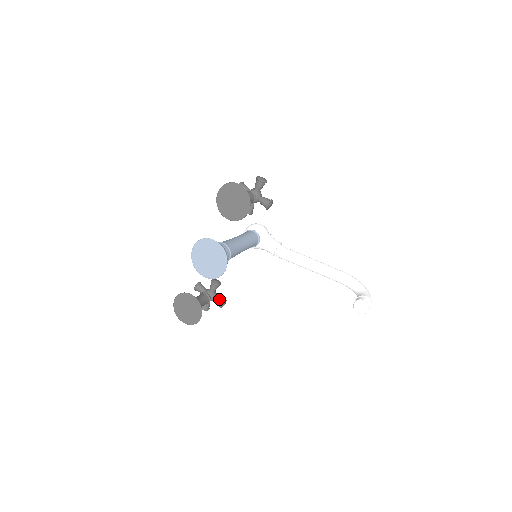
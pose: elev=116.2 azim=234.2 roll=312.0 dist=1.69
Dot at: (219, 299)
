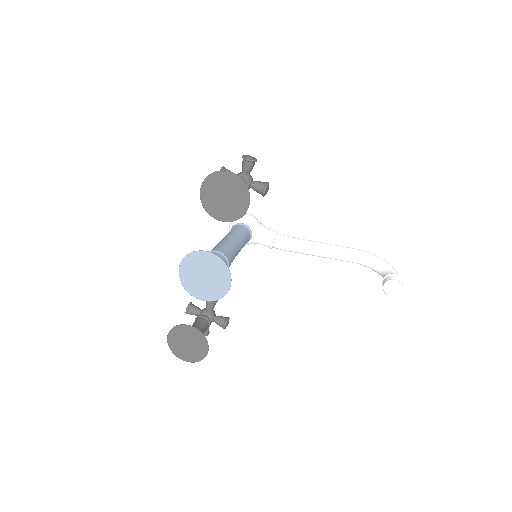
Dot at: (220, 319)
